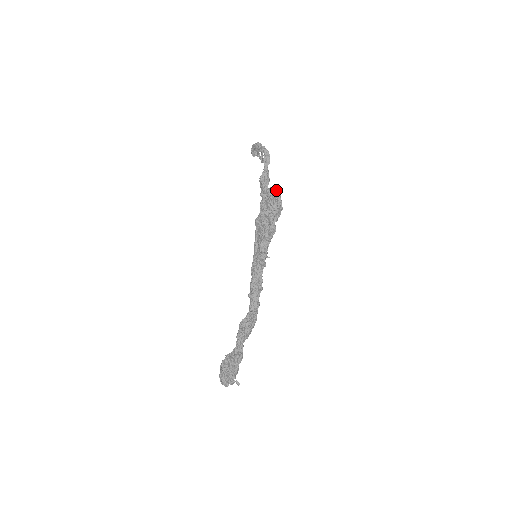
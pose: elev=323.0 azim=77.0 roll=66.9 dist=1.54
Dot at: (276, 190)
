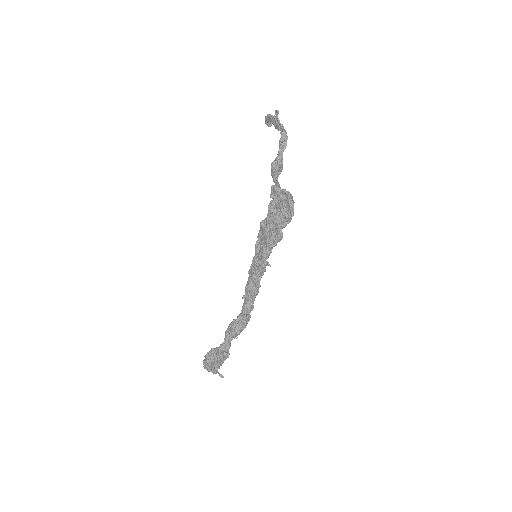
Dot at: (290, 195)
